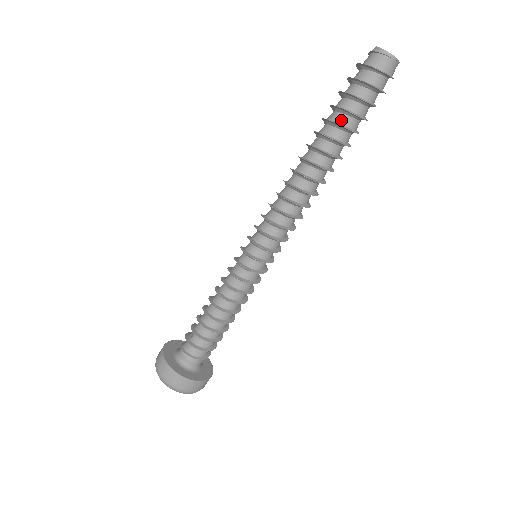
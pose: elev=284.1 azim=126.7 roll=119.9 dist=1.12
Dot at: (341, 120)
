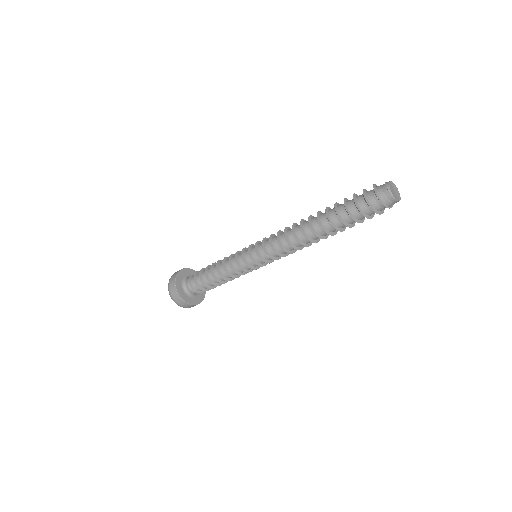
Dot at: (340, 209)
